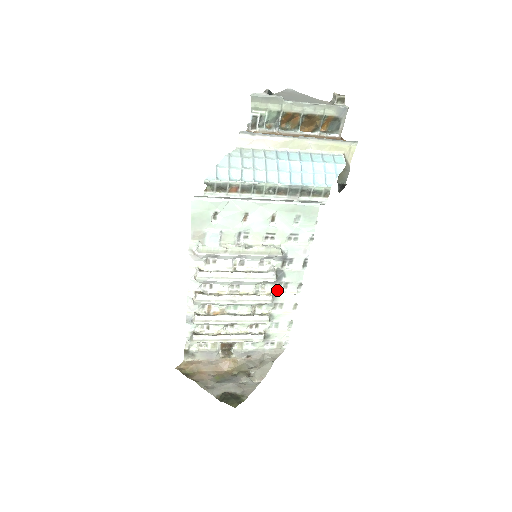
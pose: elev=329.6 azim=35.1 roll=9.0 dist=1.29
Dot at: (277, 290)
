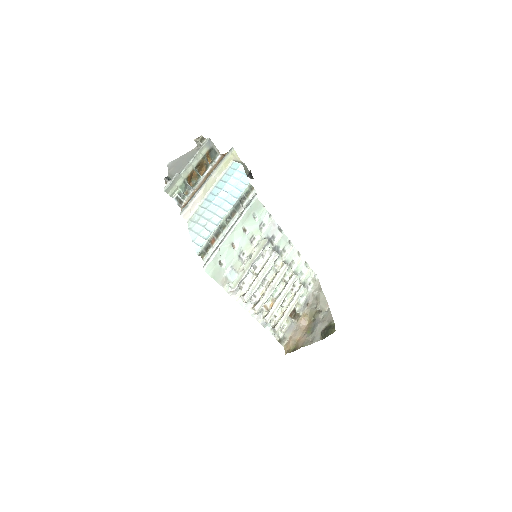
Dot at: (283, 258)
